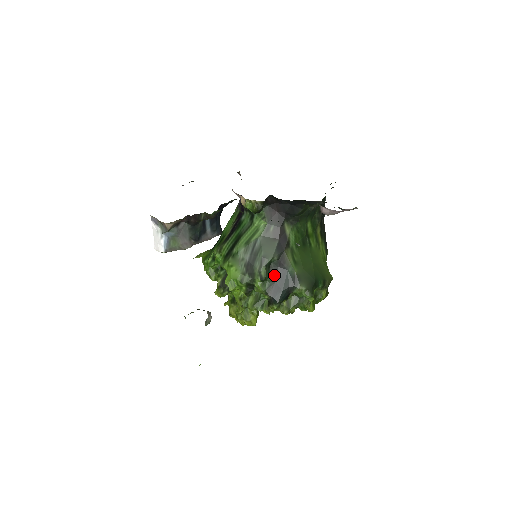
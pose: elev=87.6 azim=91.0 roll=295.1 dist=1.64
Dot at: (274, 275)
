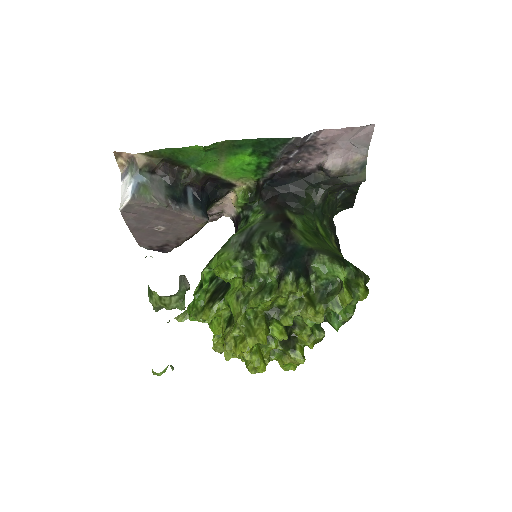
Dot at: (281, 249)
